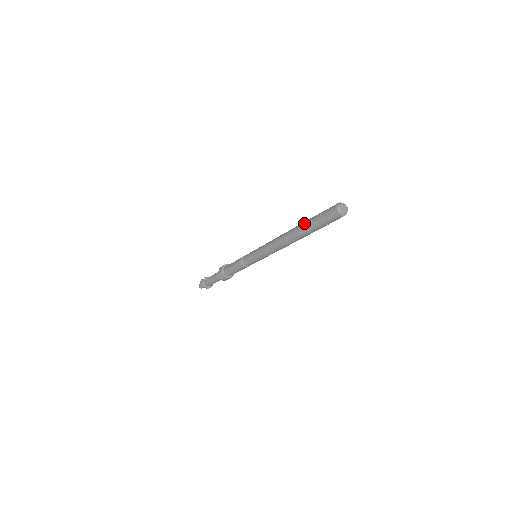
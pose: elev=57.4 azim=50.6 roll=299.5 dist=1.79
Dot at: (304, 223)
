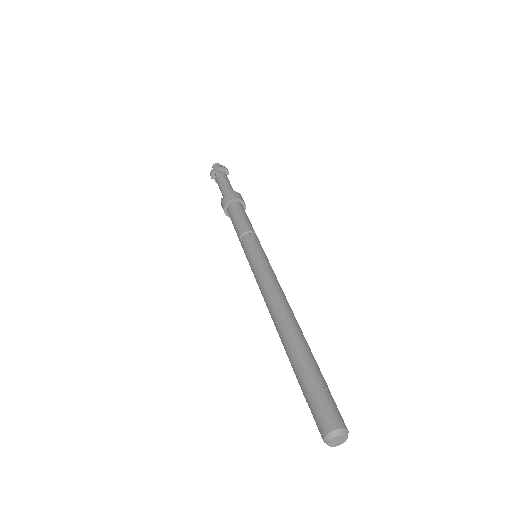
Dot at: (295, 357)
